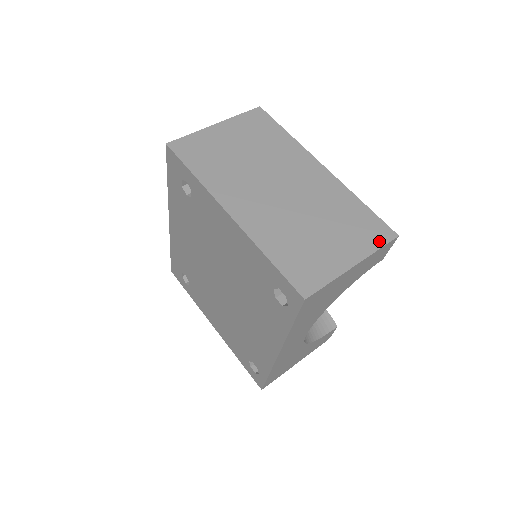
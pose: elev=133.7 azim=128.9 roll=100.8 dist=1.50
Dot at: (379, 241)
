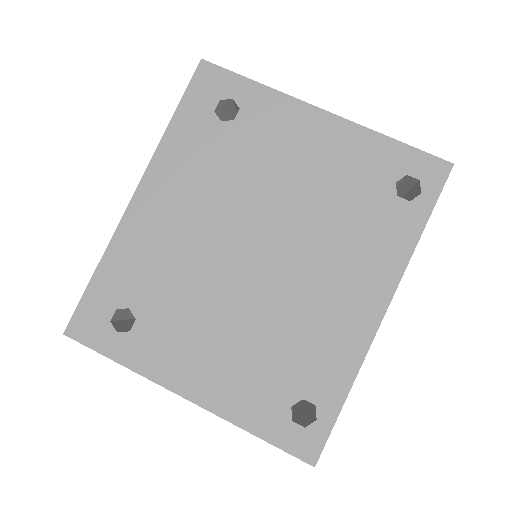
Dot at: occluded
